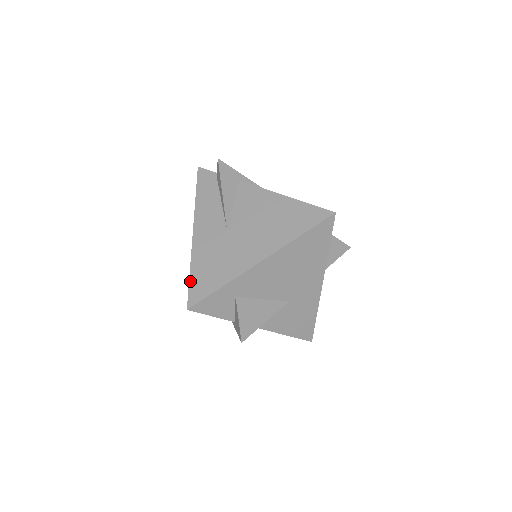
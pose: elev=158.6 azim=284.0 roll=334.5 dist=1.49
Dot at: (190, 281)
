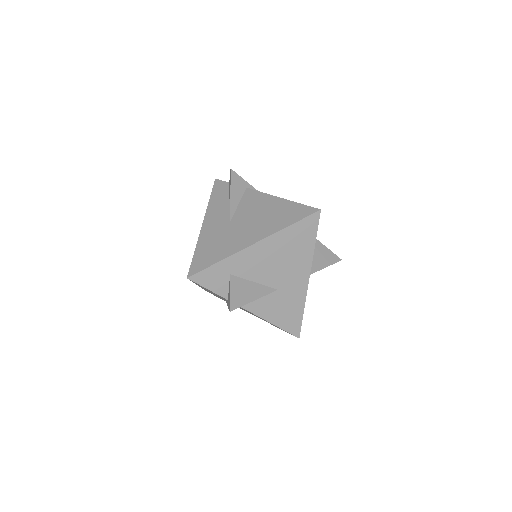
Dot at: (193, 257)
